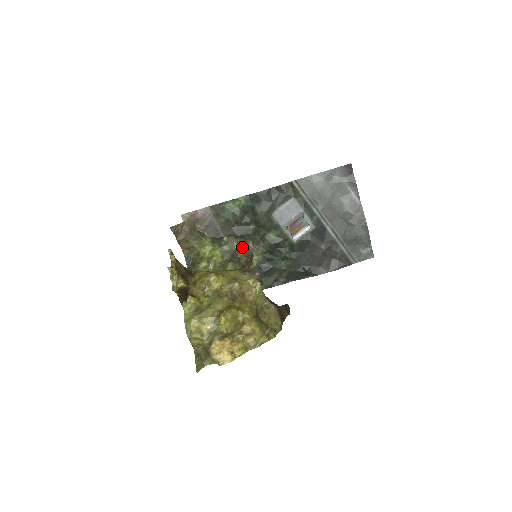
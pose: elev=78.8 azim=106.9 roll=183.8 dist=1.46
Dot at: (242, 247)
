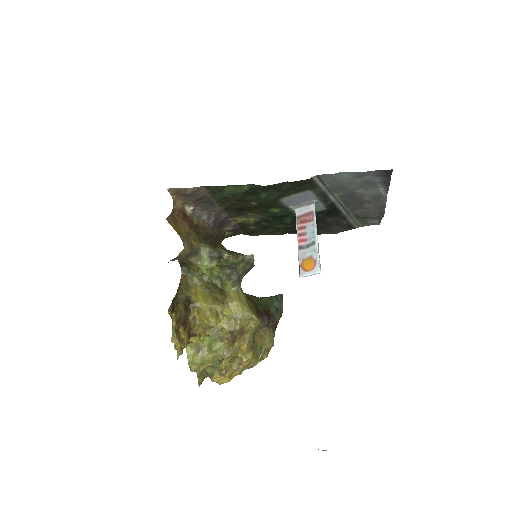
Dot at: (243, 266)
